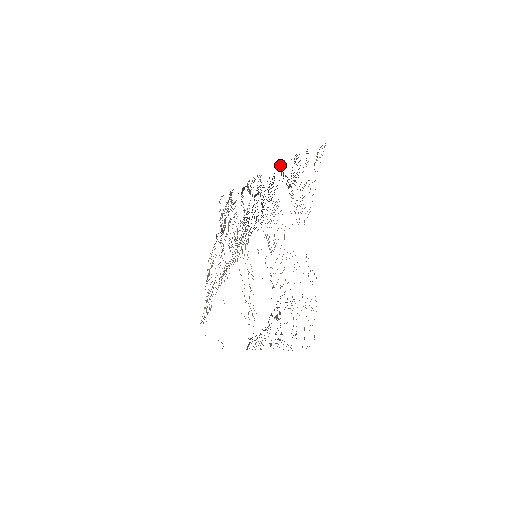
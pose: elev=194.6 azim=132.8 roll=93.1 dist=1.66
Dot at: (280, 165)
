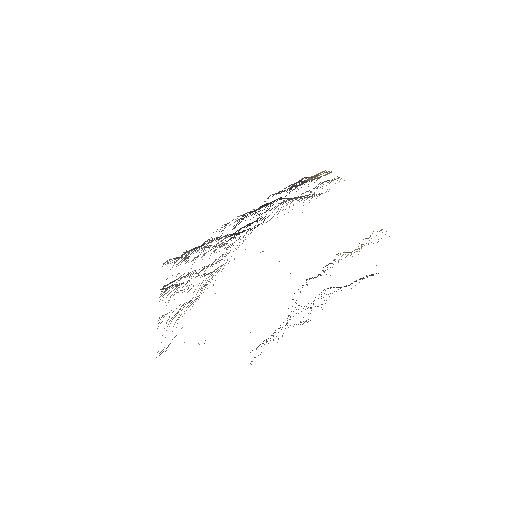
Dot at: occluded
